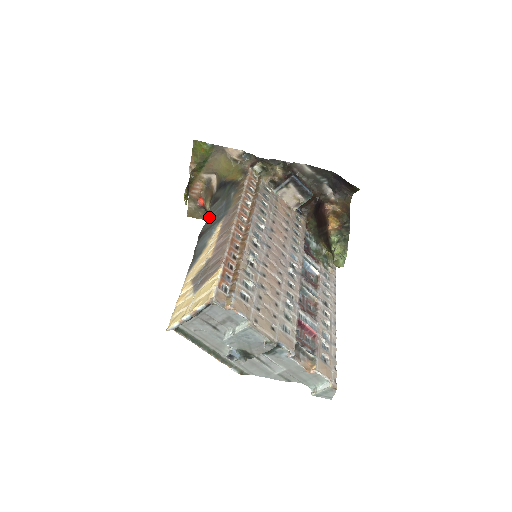
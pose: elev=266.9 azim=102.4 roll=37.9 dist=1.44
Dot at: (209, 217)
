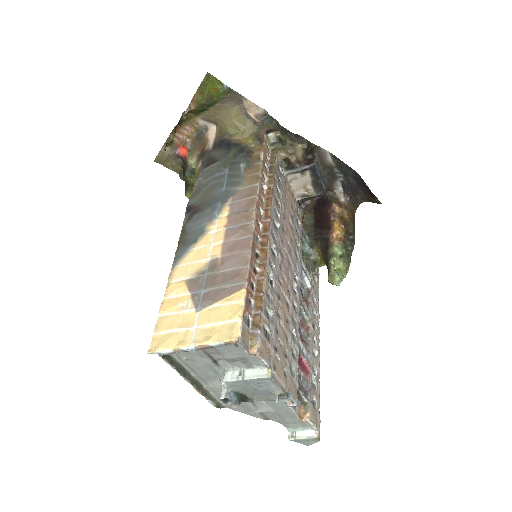
Dot at: (200, 183)
